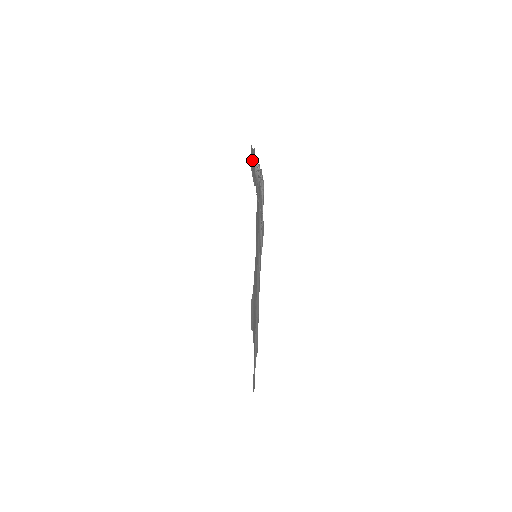
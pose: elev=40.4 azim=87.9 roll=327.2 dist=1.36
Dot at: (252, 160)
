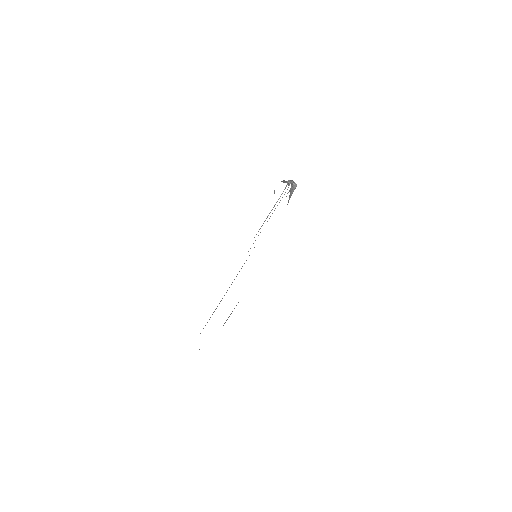
Dot at: occluded
